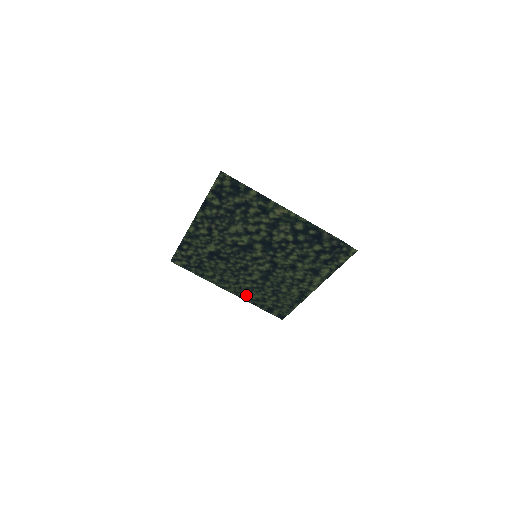
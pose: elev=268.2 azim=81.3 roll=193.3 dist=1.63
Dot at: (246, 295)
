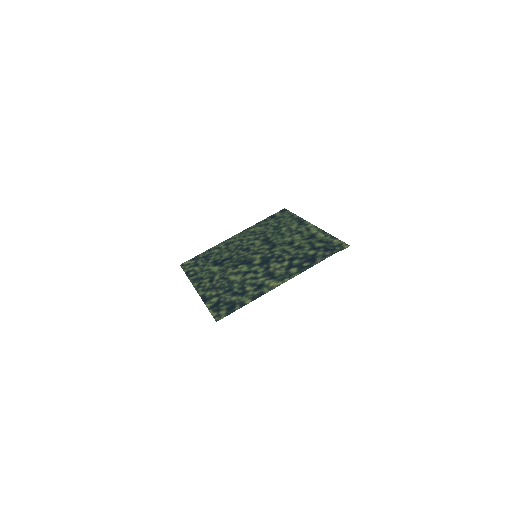
Dot at: (250, 230)
